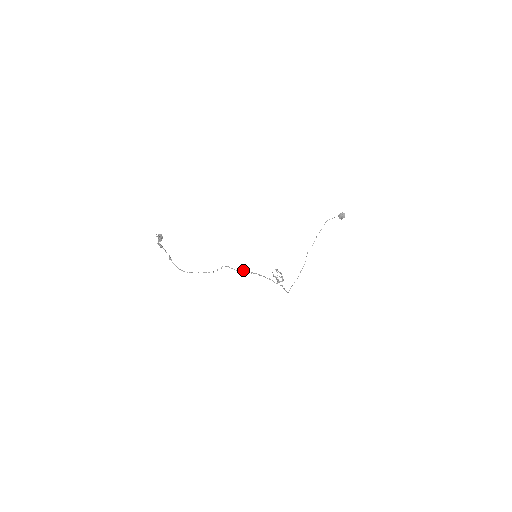
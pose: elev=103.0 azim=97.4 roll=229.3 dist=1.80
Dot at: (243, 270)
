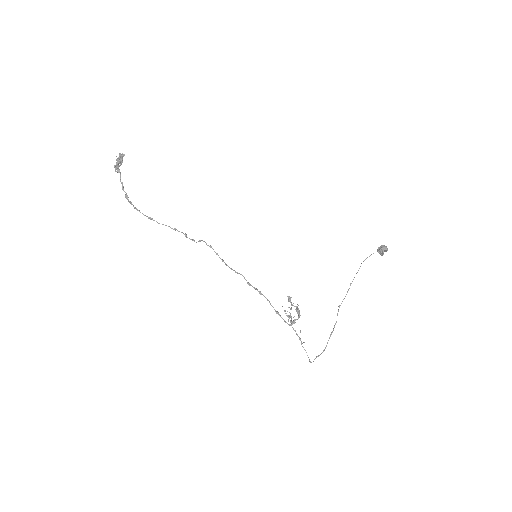
Dot at: occluded
